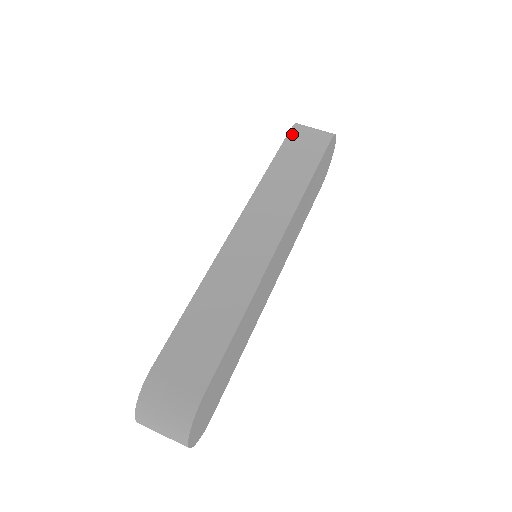
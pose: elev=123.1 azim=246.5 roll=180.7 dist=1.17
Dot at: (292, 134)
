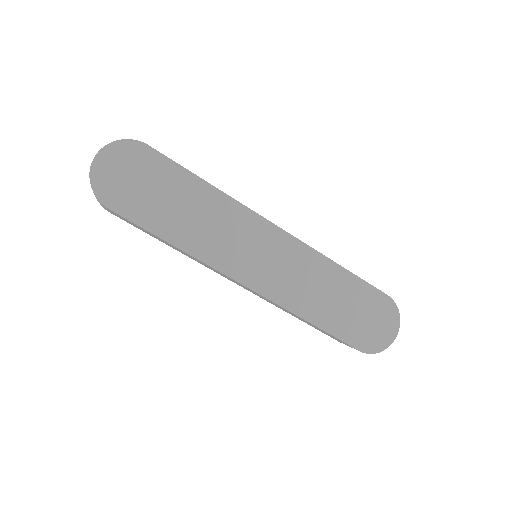
Dot at: occluded
